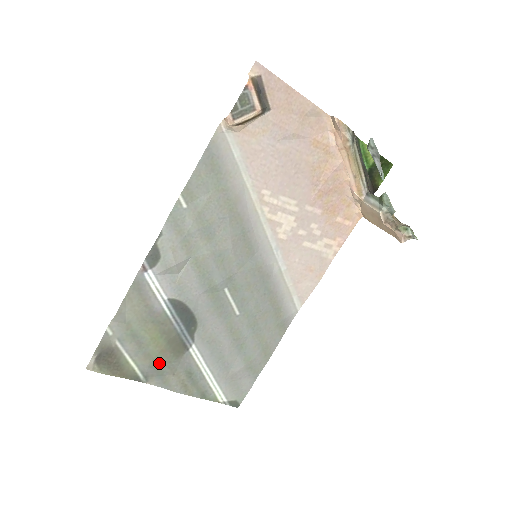
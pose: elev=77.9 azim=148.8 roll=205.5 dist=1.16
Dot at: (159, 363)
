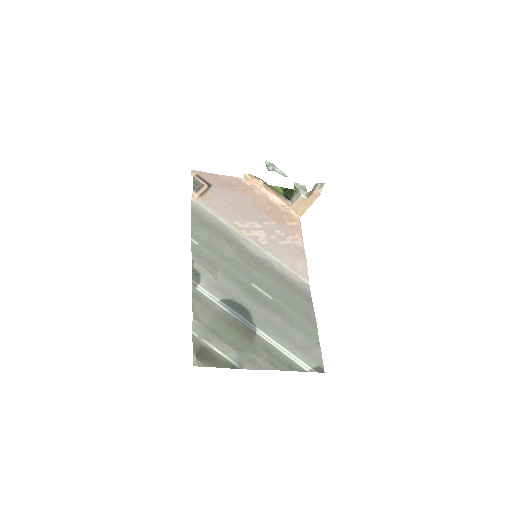
Dot at: (242, 348)
